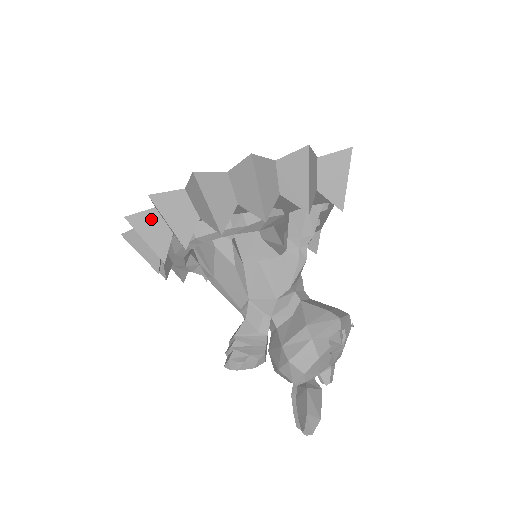
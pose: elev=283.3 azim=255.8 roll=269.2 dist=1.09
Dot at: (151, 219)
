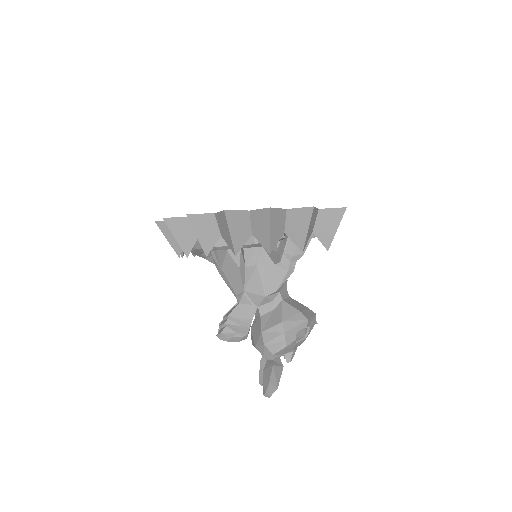
Dot at: (183, 224)
